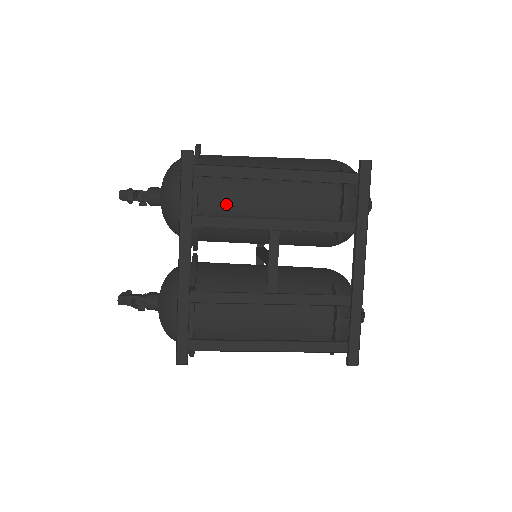
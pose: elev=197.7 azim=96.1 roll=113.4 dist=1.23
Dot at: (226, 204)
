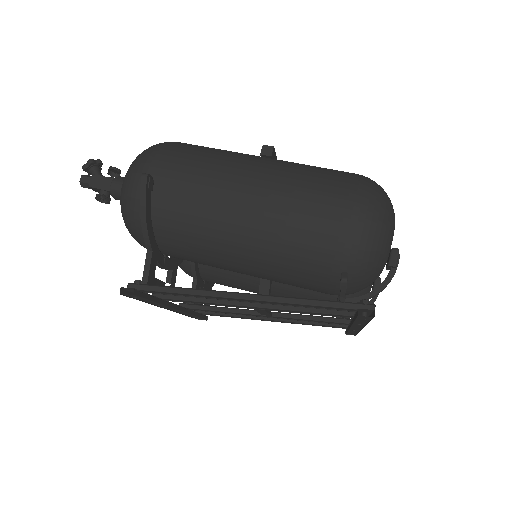
Dot at: occluded
